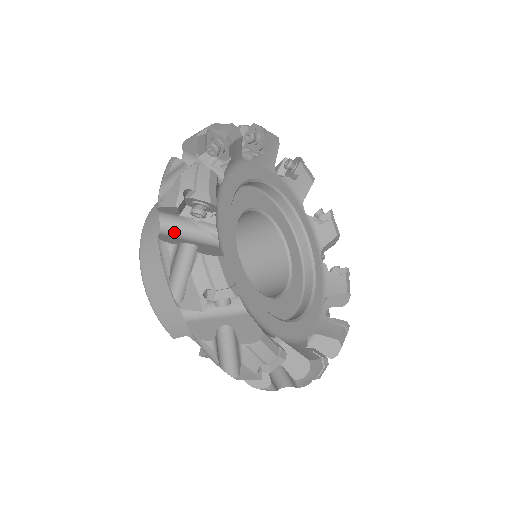
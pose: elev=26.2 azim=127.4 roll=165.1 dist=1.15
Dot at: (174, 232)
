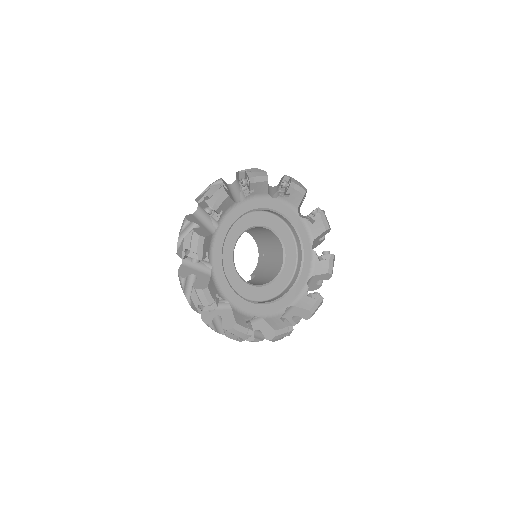
Dot at: occluded
